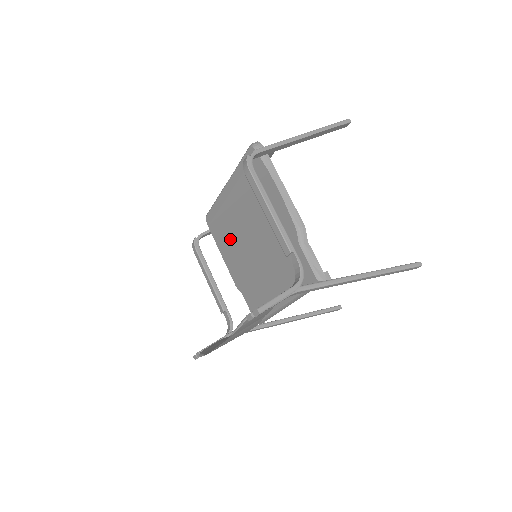
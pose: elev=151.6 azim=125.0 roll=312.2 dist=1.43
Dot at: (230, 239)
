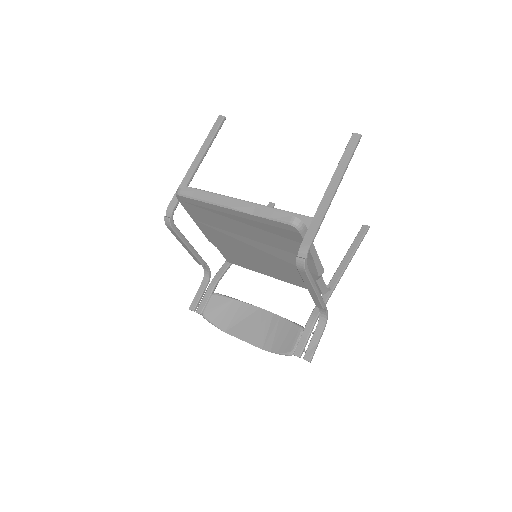
Dot at: (216, 226)
